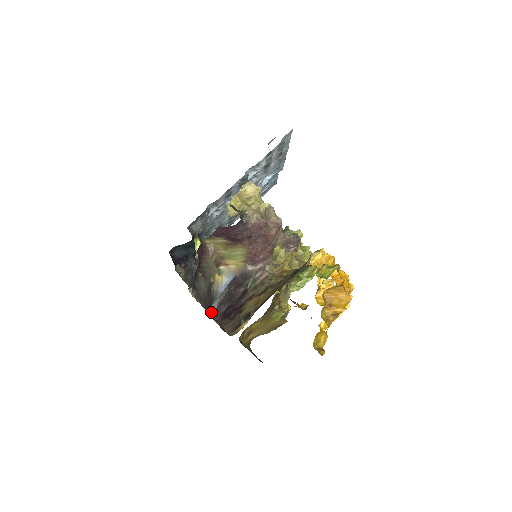
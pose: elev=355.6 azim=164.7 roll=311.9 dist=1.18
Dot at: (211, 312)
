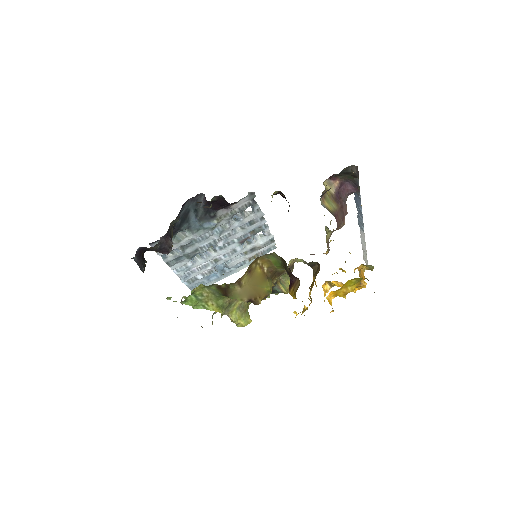
Dot at: occluded
